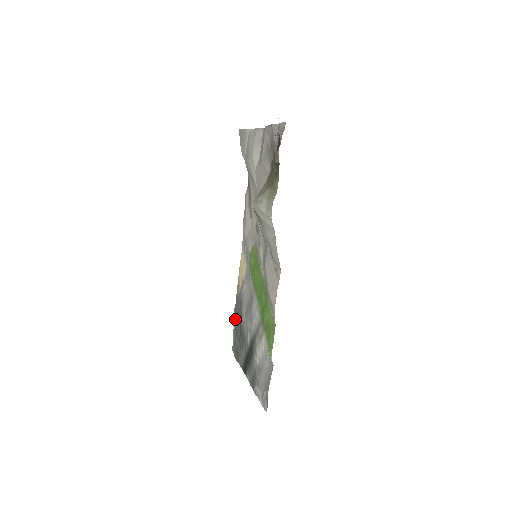
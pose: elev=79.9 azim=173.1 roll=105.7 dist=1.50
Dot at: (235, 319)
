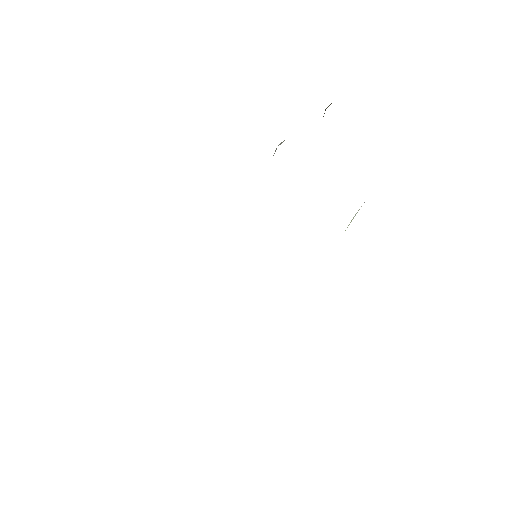
Dot at: occluded
